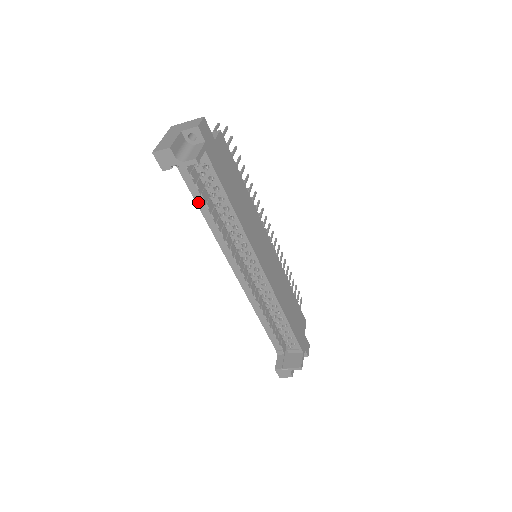
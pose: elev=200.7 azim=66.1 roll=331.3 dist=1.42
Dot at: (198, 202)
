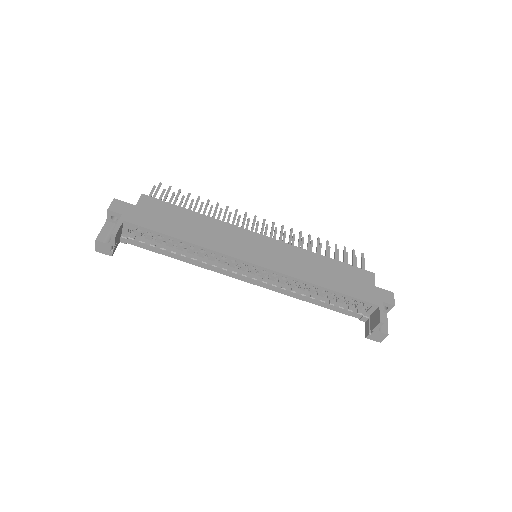
Dot at: (166, 254)
